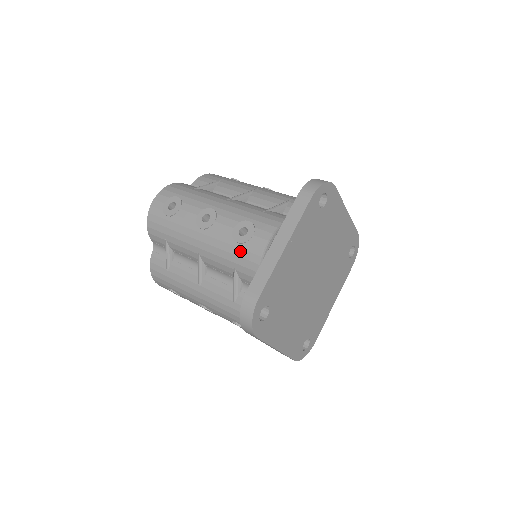
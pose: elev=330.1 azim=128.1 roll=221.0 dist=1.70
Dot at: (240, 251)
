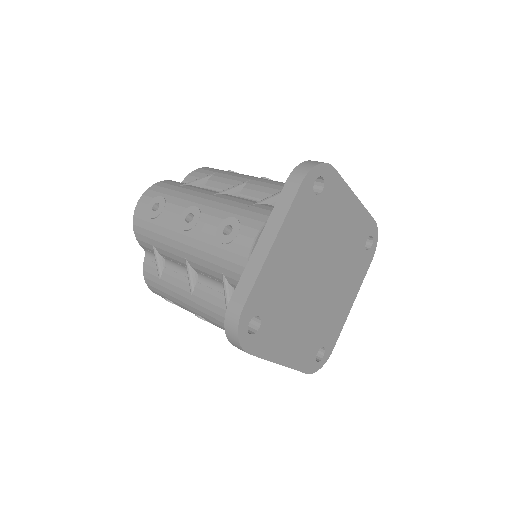
Dot at: (225, 253)
